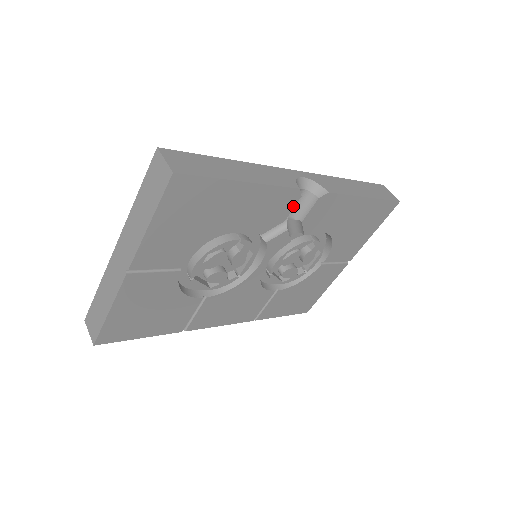
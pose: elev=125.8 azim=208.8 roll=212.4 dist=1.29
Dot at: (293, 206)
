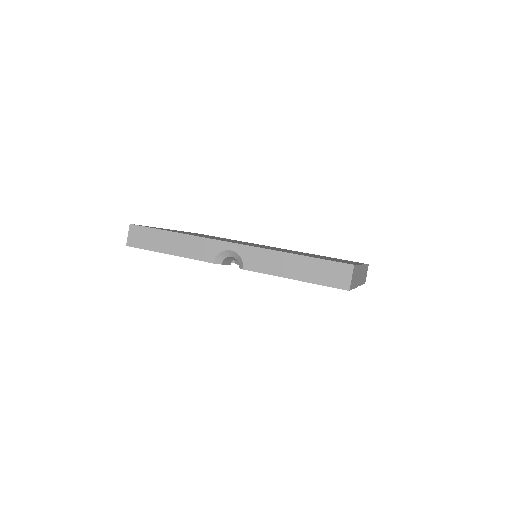
Dot at: (224, 264)
